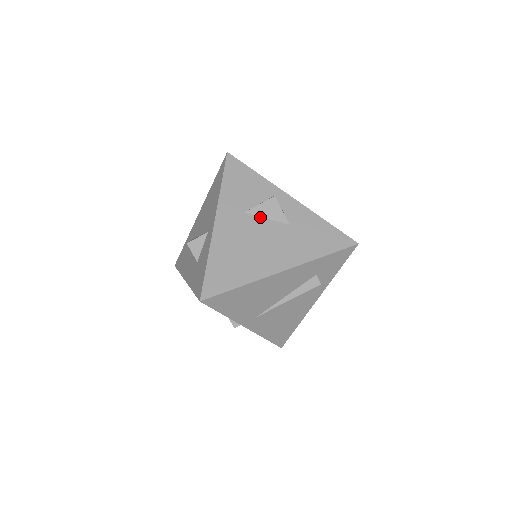
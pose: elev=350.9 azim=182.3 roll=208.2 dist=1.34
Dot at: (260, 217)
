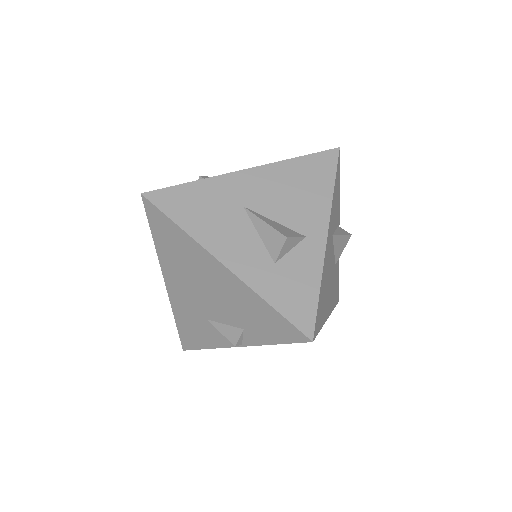
Dot at: (334, 247)
